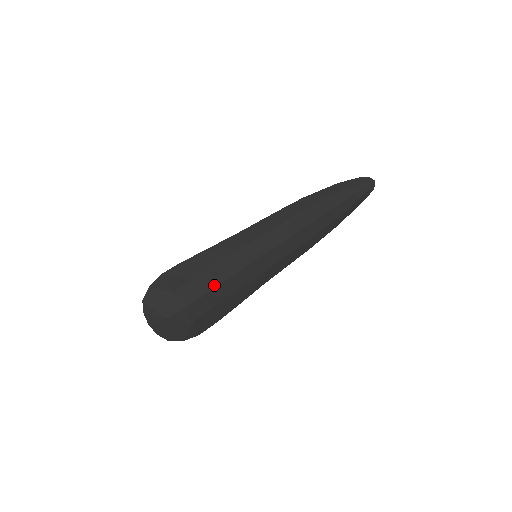
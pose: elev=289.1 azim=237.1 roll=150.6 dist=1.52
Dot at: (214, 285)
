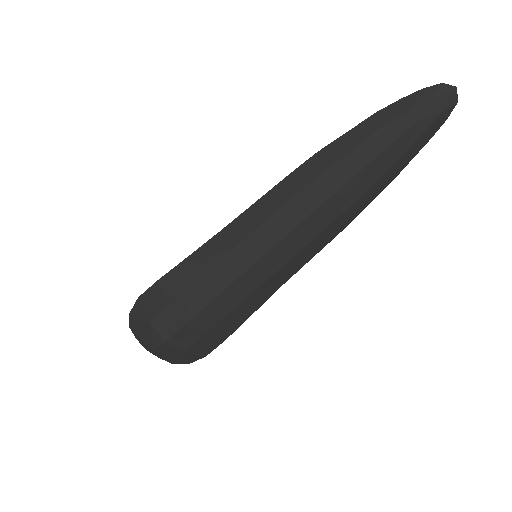
Dot at: (196, 310)
